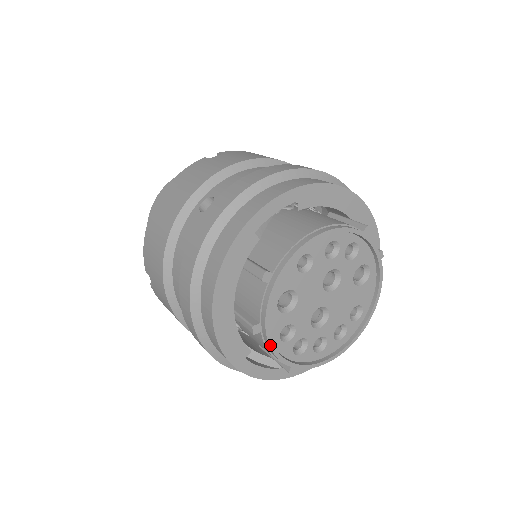
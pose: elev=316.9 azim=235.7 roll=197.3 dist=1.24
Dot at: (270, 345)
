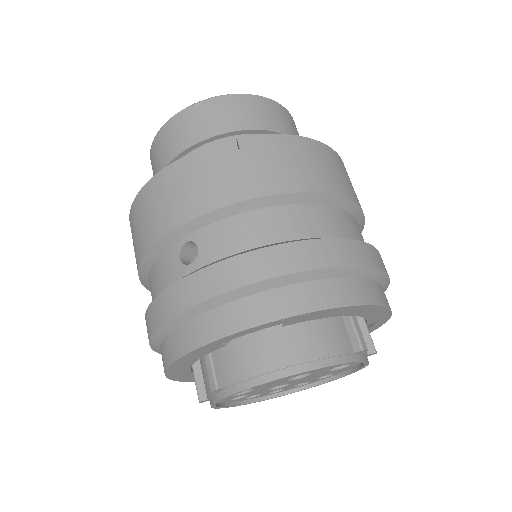
Dot at: (216, 408)
